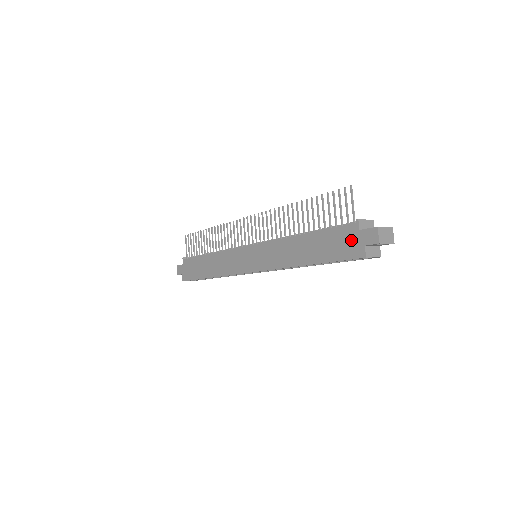
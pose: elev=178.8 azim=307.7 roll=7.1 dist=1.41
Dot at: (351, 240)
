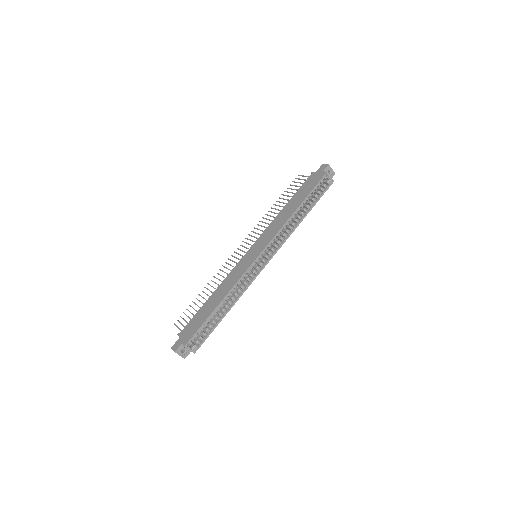
Dot at: (314, 177)
